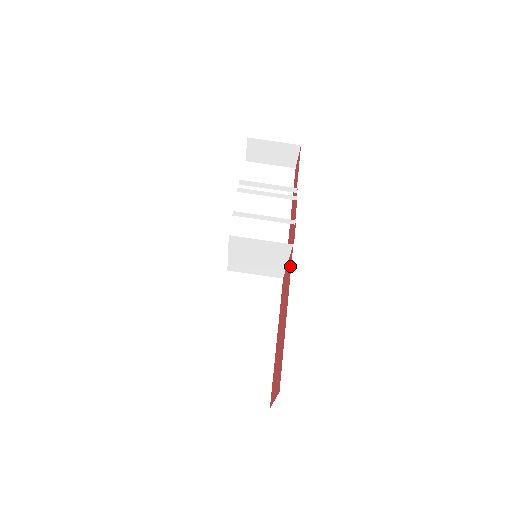
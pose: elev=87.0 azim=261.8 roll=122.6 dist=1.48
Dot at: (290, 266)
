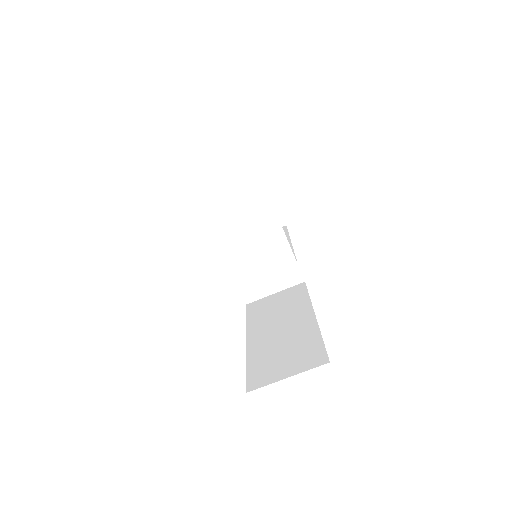
Dot at: occluded
